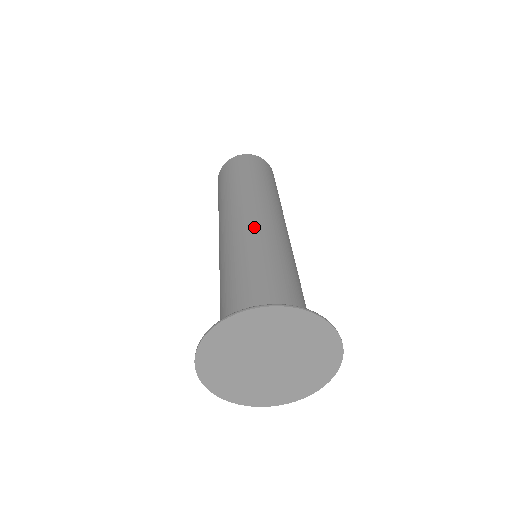
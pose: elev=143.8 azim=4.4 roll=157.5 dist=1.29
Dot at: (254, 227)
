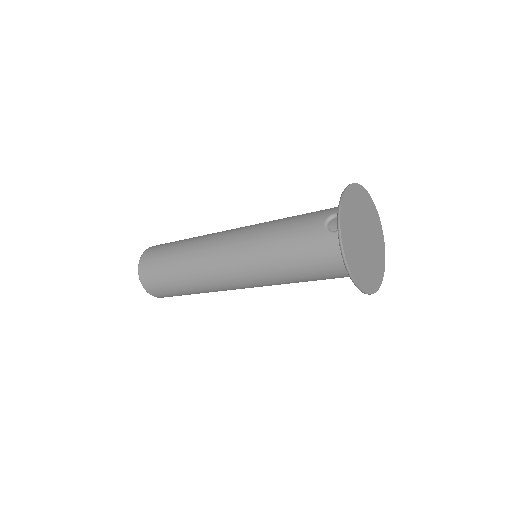
Dot at: occluded
